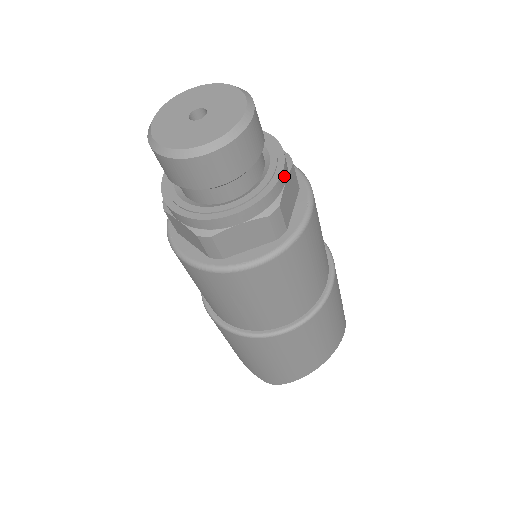
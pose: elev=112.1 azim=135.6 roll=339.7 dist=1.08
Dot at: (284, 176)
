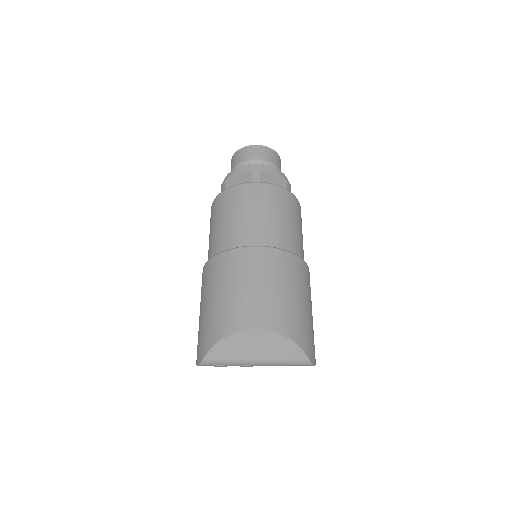
Dot at: (274, 171)
